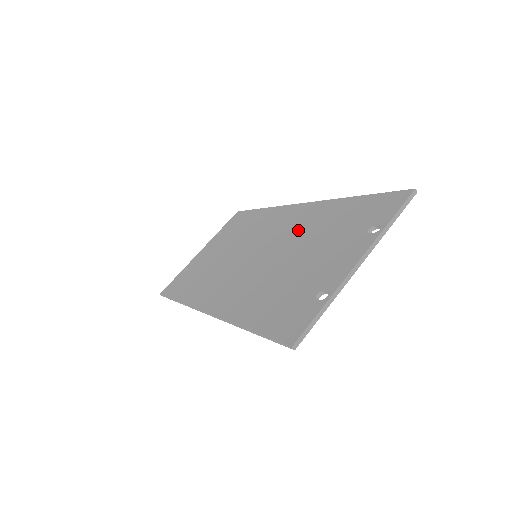
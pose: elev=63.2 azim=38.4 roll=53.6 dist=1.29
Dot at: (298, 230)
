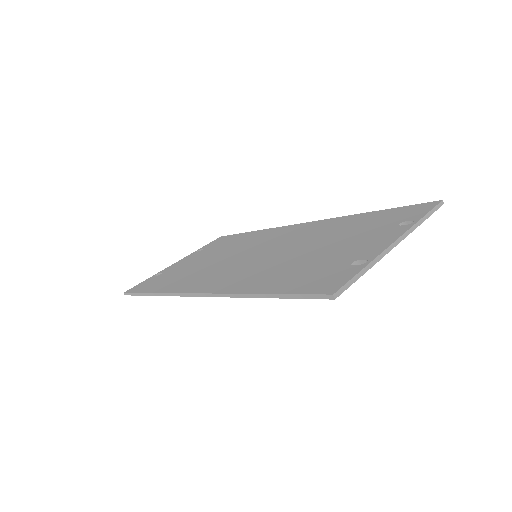
Dot at: (308, 235)
